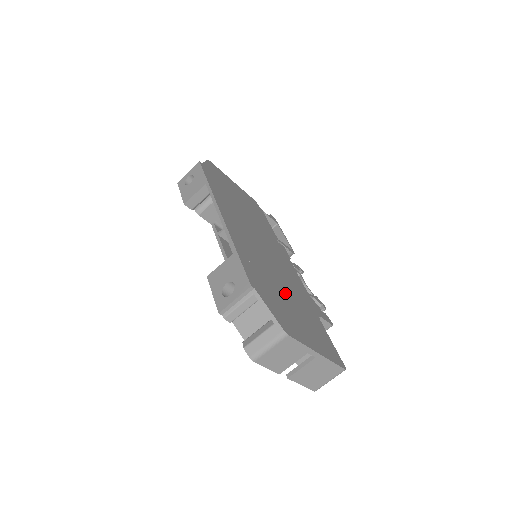
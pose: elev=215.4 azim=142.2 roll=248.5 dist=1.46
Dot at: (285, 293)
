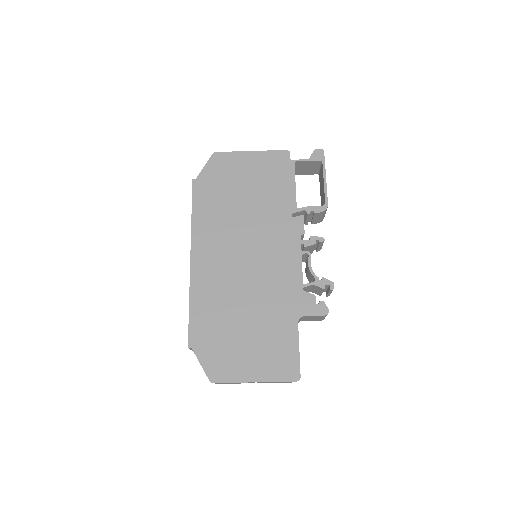
Dot at: (245, 320)
